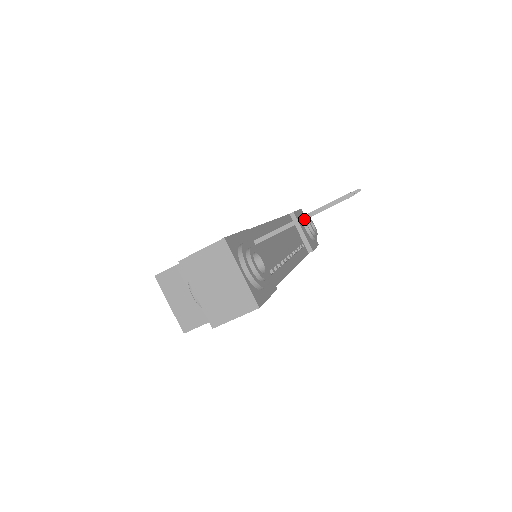
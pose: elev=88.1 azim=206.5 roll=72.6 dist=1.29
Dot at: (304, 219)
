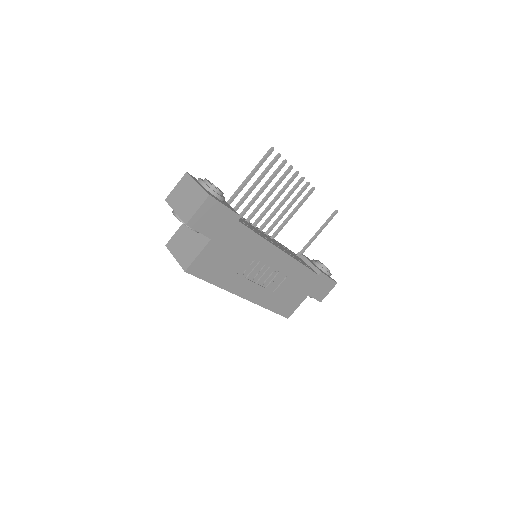
Dot at: (251, 174)
